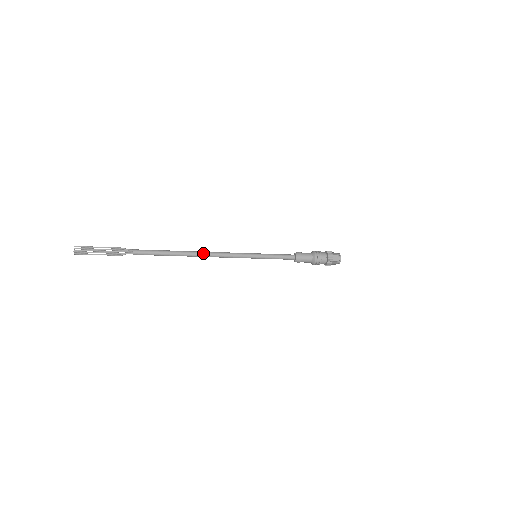
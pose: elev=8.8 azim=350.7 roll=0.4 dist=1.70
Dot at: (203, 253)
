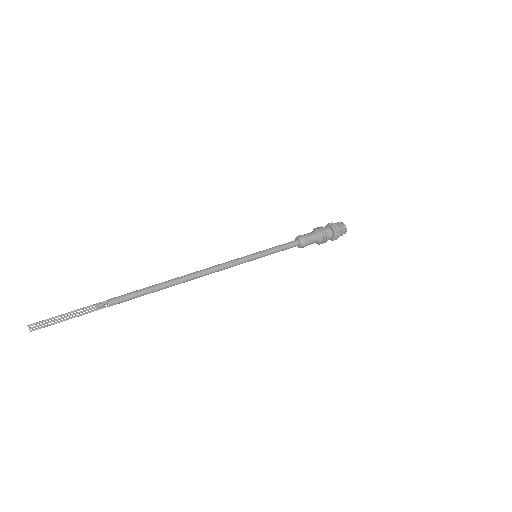
Dot at: (196, 277)
